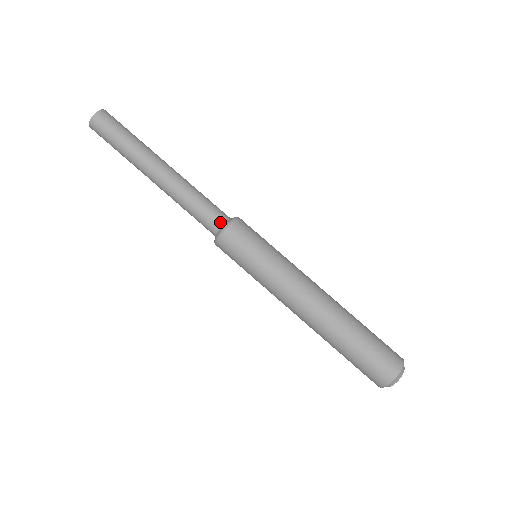
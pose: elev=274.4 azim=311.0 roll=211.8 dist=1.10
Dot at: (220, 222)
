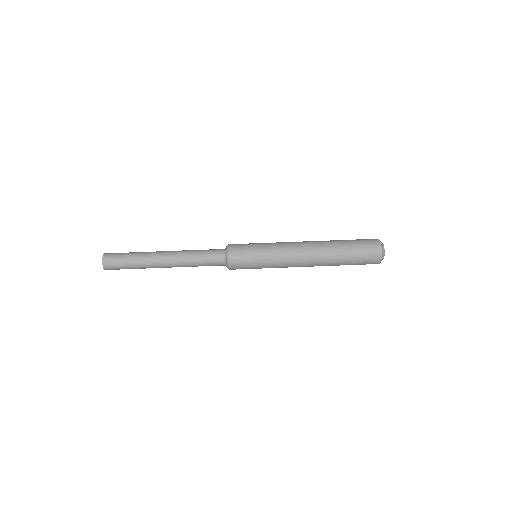
Dot at: (222, 249)
